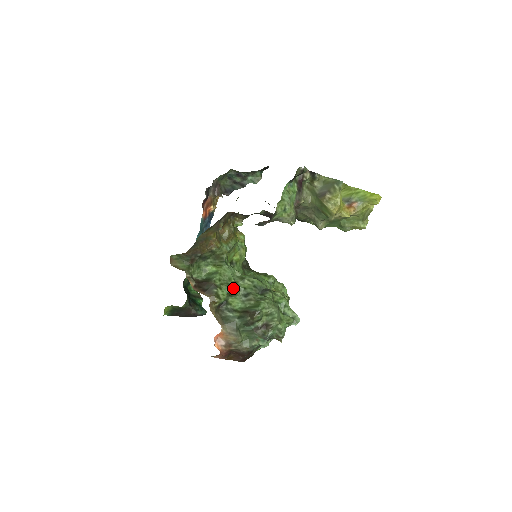
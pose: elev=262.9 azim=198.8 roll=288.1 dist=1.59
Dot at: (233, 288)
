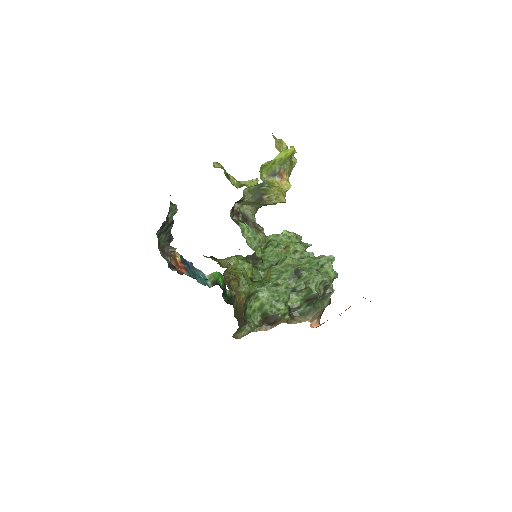
Dot at: (284, 300)
